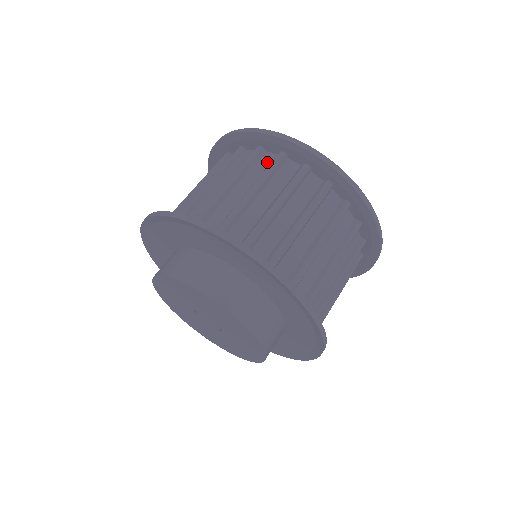
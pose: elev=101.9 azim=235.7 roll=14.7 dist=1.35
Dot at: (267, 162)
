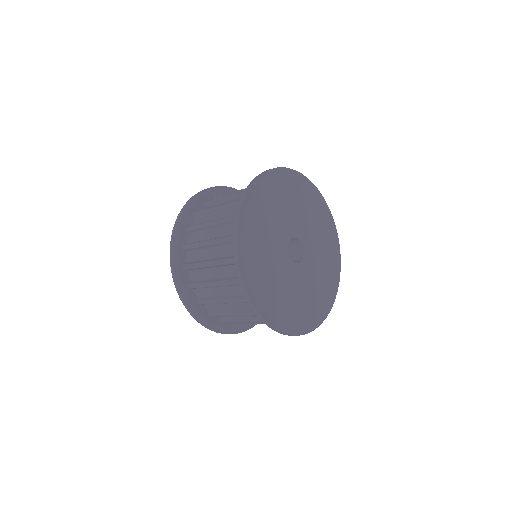
Dot at: occluded
